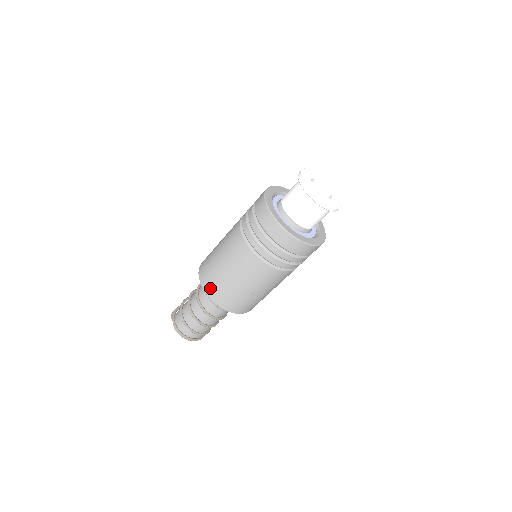
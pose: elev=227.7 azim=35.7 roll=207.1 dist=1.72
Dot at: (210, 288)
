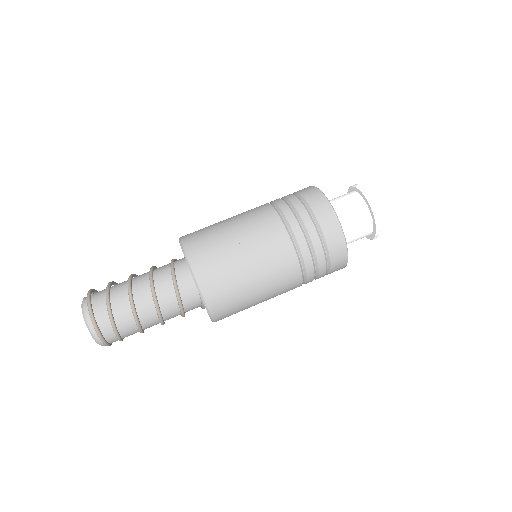
Dot at: (190, 234)
